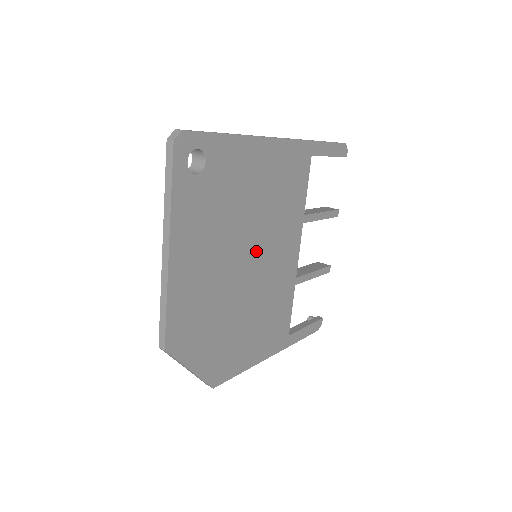
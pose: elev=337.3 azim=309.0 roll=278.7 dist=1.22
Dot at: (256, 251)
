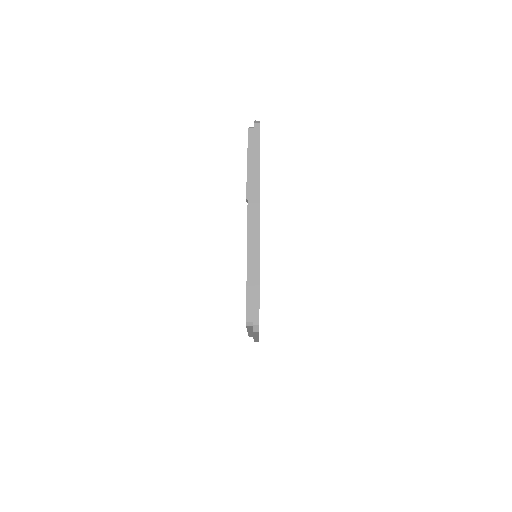
Dot at: occluded
